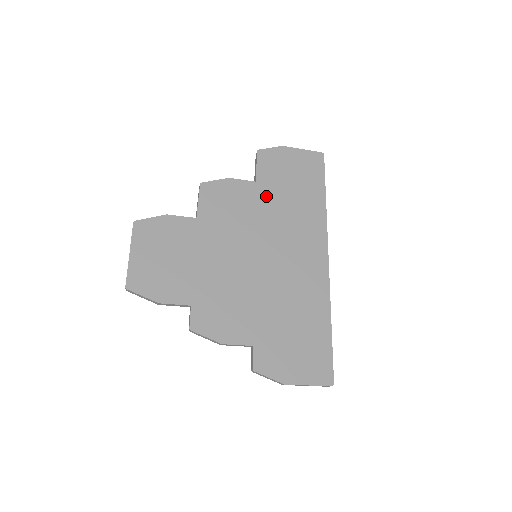
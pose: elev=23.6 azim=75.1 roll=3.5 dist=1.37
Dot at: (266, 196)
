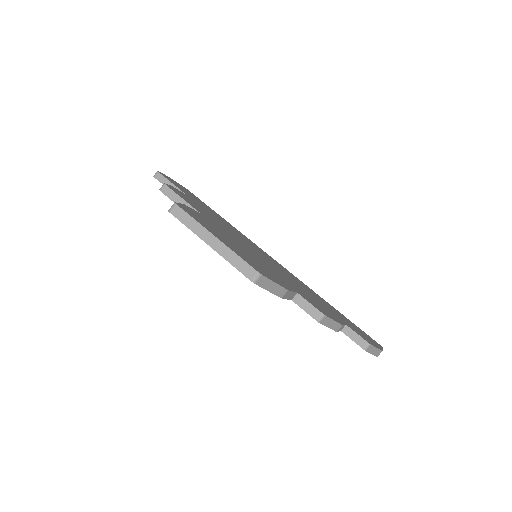
Dot at: occluded
